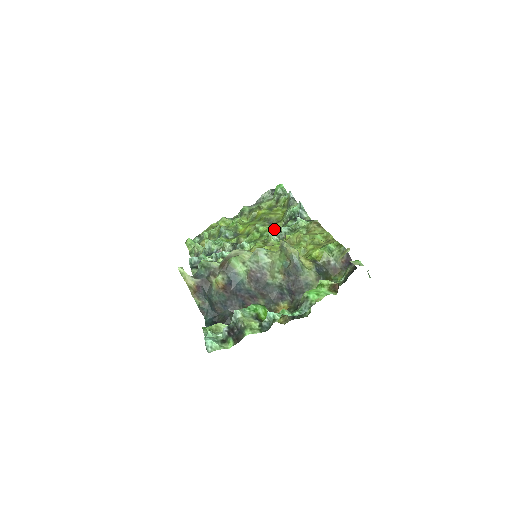
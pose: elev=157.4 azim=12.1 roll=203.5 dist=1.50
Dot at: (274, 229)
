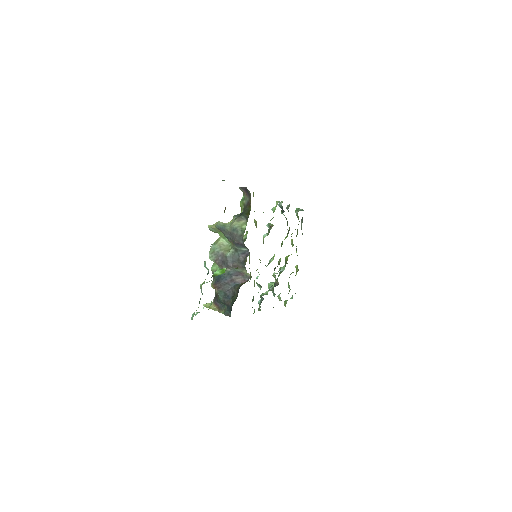
Dot at: occluded
